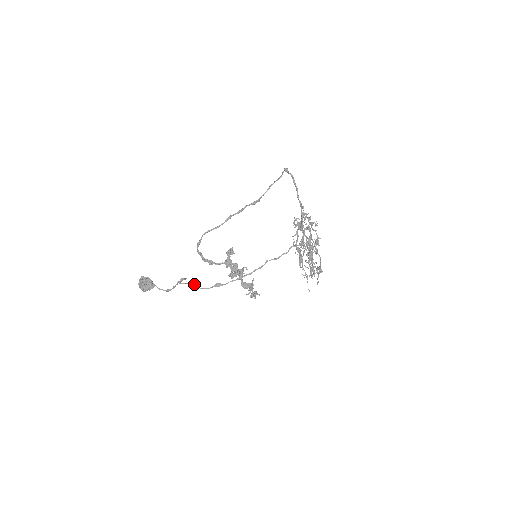
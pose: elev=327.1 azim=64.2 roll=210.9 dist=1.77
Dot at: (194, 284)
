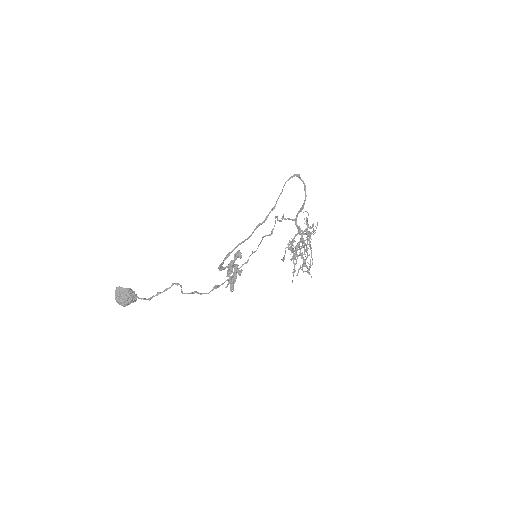
Dot at: occluded
